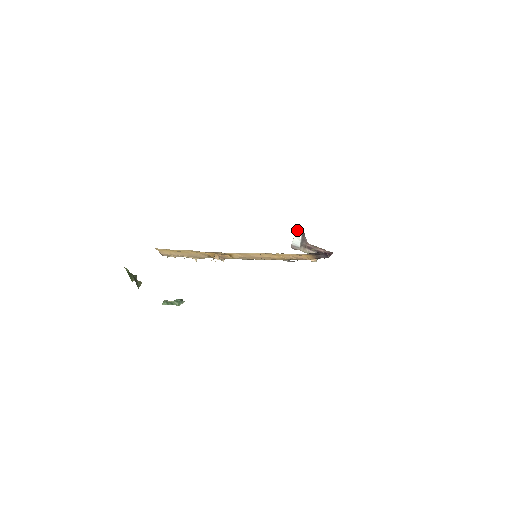
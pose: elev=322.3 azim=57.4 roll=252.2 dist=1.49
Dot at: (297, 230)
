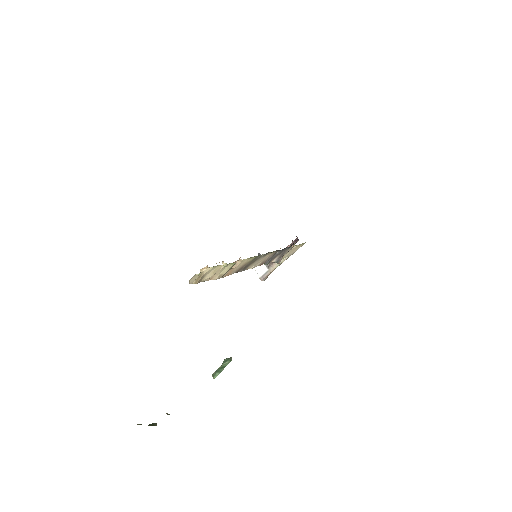
Dot at: occluded
